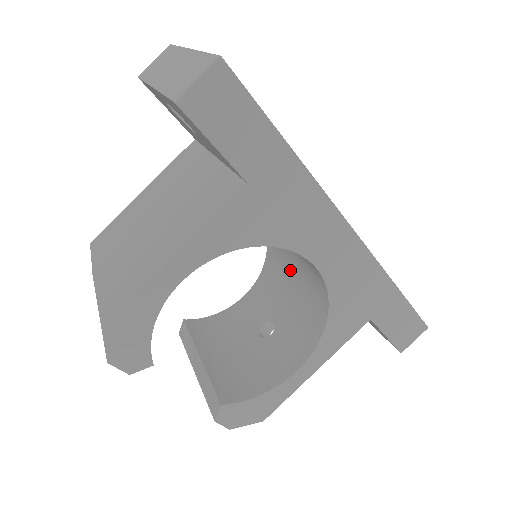
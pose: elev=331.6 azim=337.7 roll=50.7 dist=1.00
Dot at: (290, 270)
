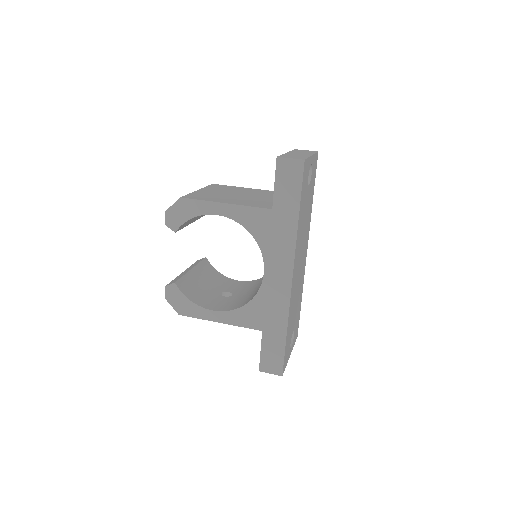
Dot at: occluded
